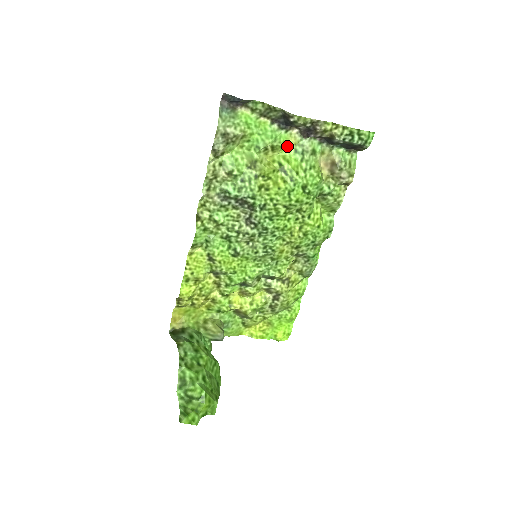
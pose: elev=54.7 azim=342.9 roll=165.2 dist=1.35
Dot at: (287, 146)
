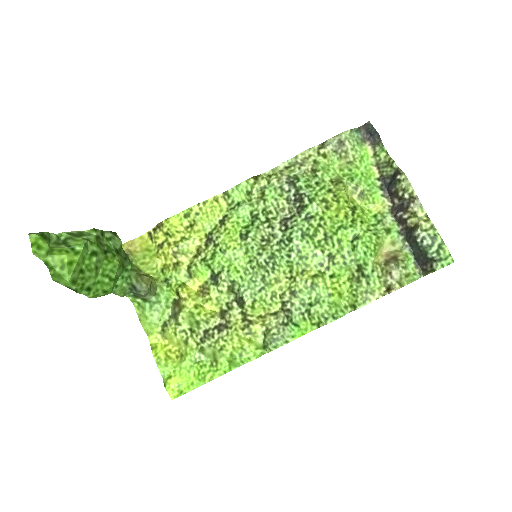
Dot at: (372, 207)
